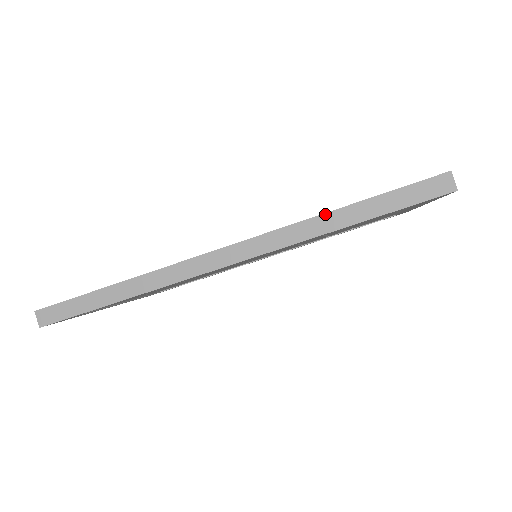
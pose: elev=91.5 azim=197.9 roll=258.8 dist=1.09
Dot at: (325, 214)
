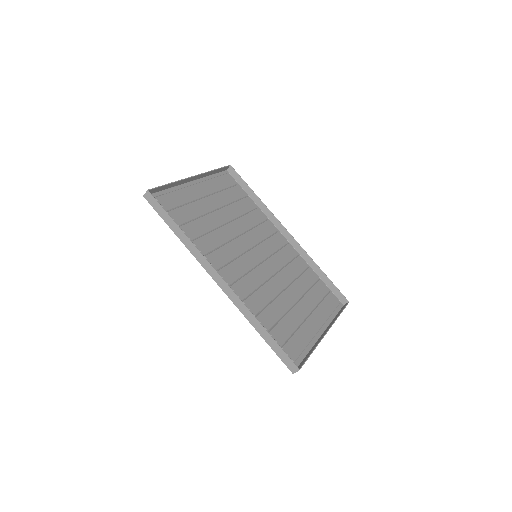
Dot at: (258, 321)
